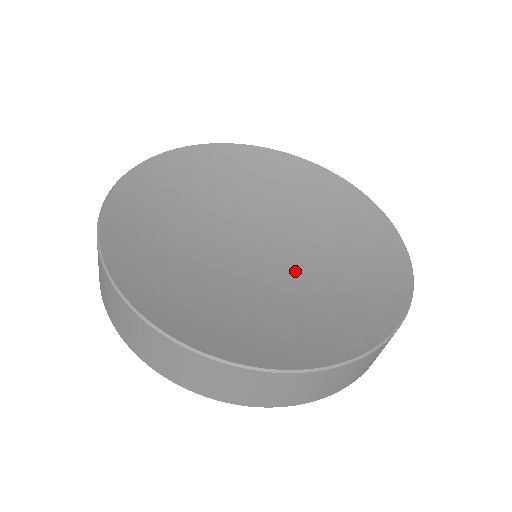
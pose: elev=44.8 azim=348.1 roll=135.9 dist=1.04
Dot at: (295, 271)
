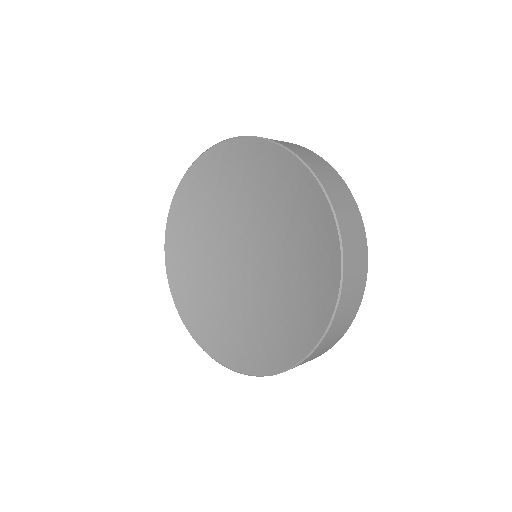
Dot at: (267, 283)
